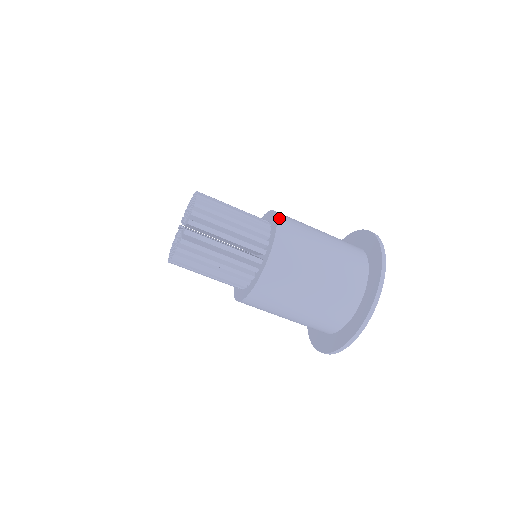
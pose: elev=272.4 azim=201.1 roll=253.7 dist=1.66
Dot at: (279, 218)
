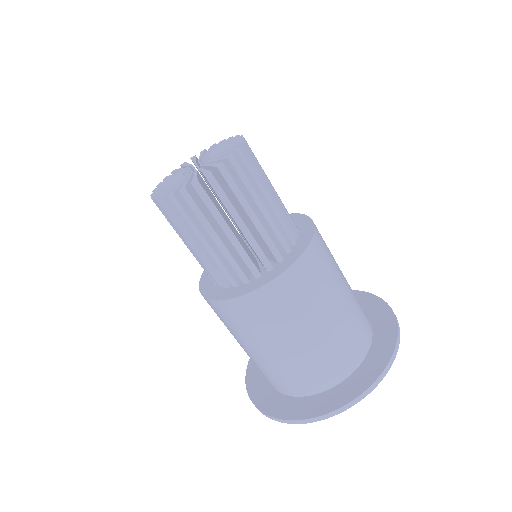
Dot at: occluded
